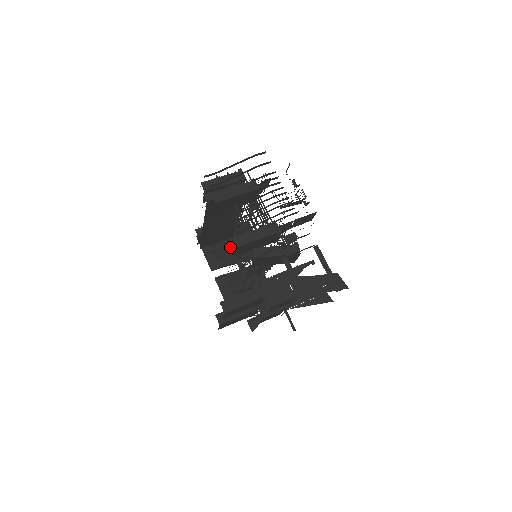
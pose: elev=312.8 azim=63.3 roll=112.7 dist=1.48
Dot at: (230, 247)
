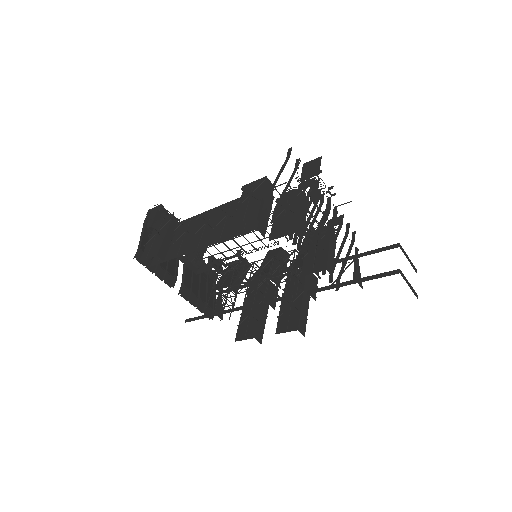
Dot at: occluded
